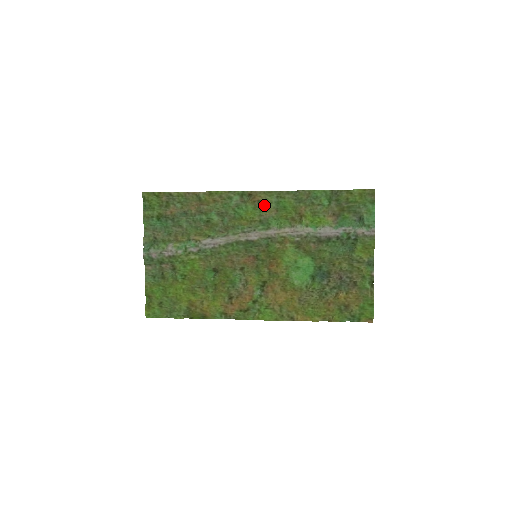
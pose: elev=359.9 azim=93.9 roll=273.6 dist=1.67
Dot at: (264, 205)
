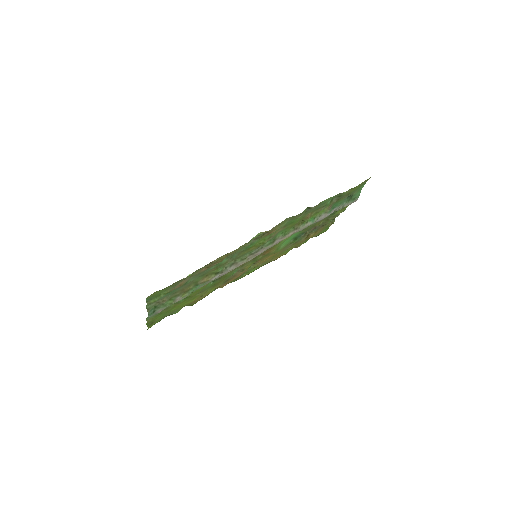
Dot at: occluded
